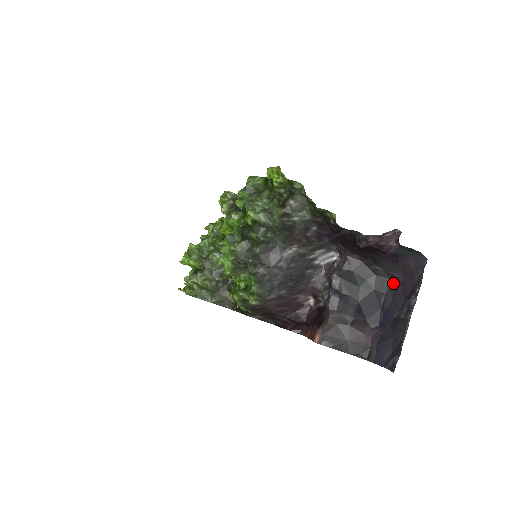
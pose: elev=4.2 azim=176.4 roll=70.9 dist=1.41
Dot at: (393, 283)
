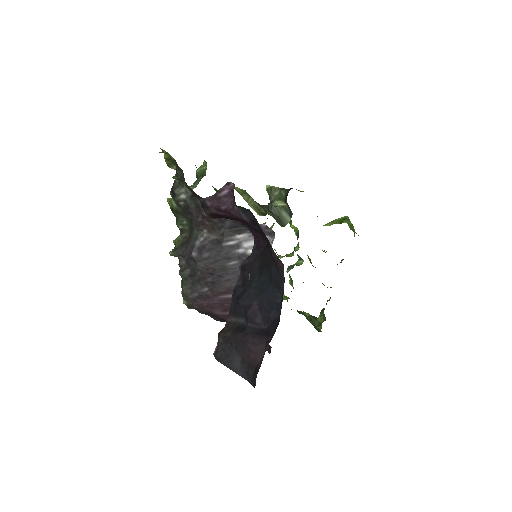
Dot at: (282, 270)
